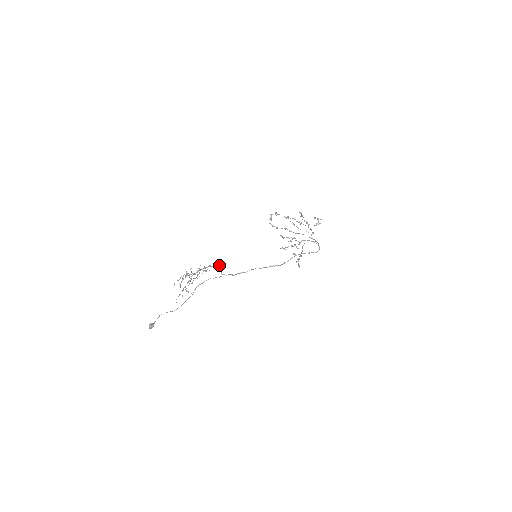
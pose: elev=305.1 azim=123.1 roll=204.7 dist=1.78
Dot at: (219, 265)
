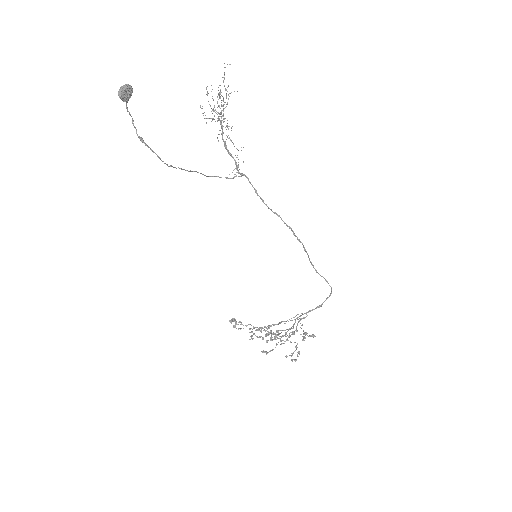
Dot at: (237, 166)
